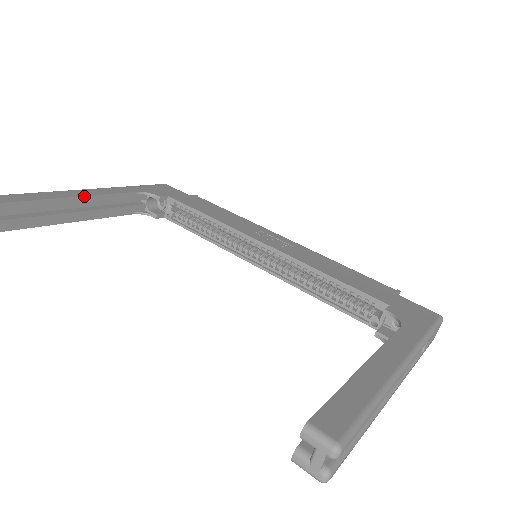
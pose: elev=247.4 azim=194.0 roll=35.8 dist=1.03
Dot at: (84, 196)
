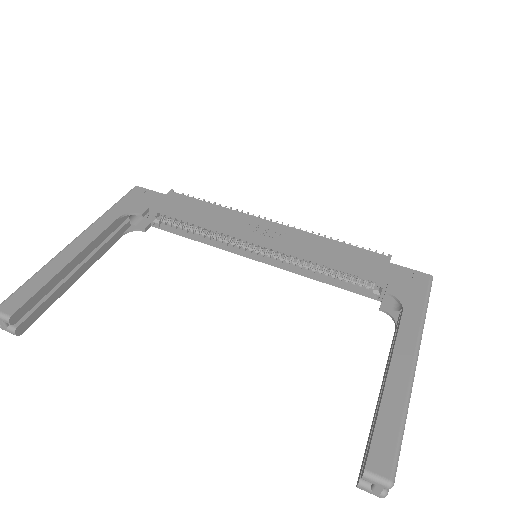
Dot at: (78, 254)
